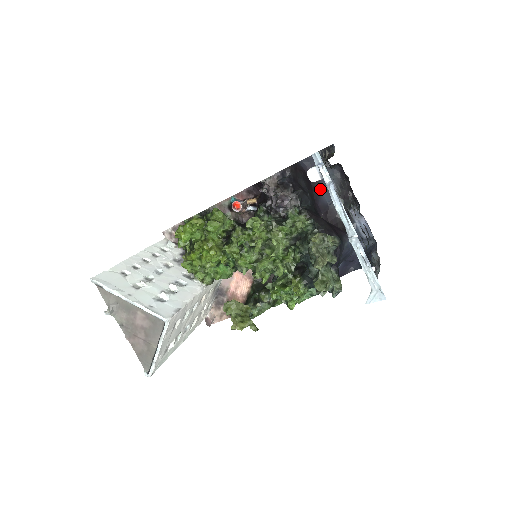
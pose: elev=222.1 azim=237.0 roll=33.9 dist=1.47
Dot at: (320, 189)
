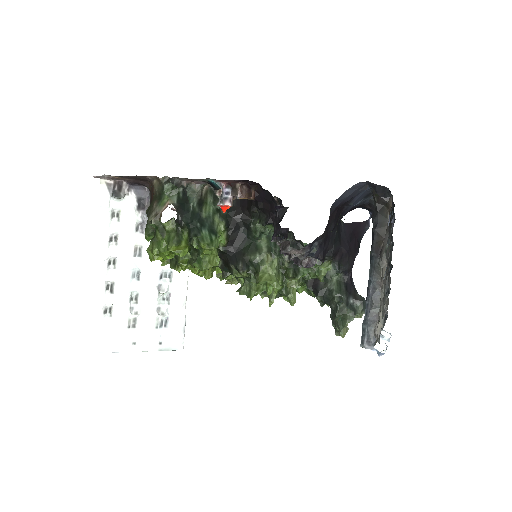
Dot at: (350, 205)
